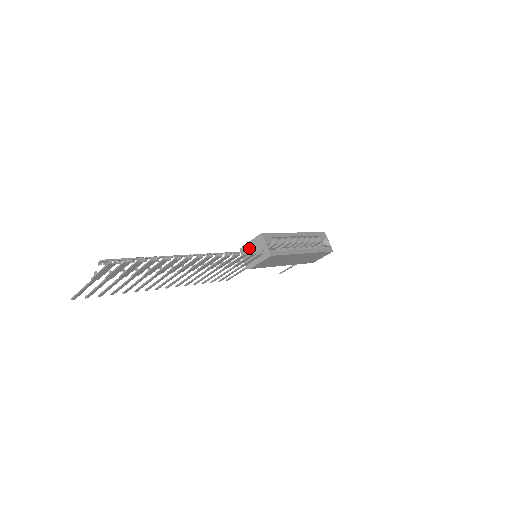
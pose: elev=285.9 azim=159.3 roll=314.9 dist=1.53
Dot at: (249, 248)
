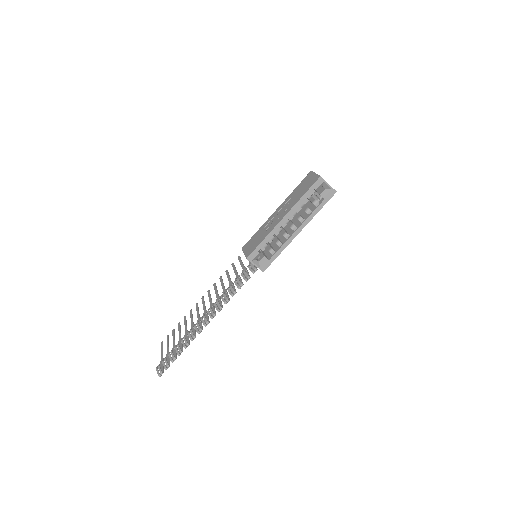
Dot at: occluded
